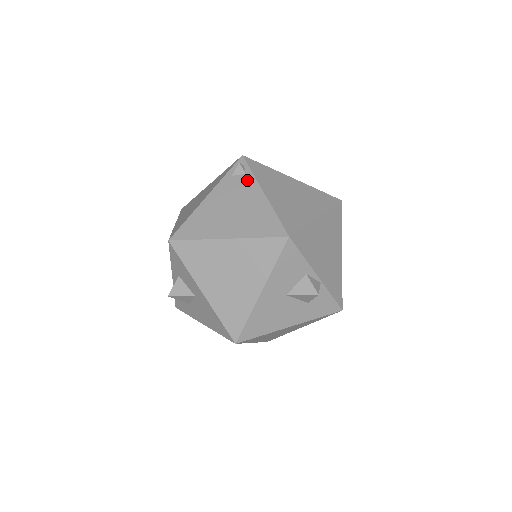
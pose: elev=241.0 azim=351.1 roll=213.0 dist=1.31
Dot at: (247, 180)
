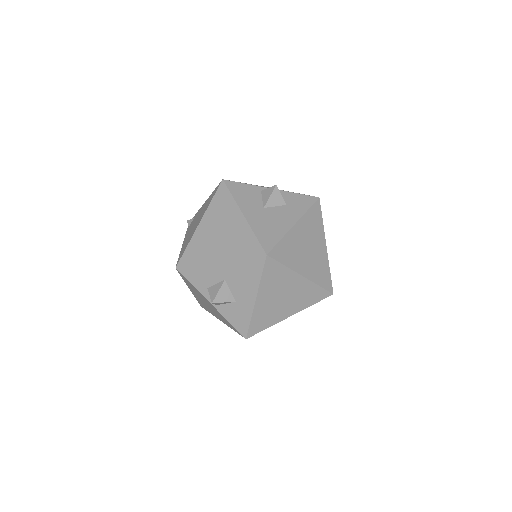
Dot at: (195, 216)
